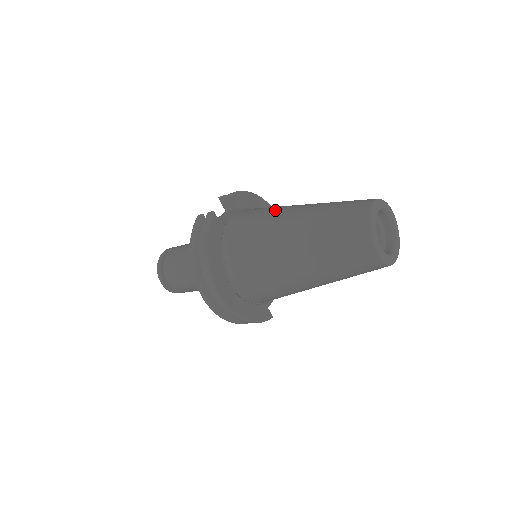
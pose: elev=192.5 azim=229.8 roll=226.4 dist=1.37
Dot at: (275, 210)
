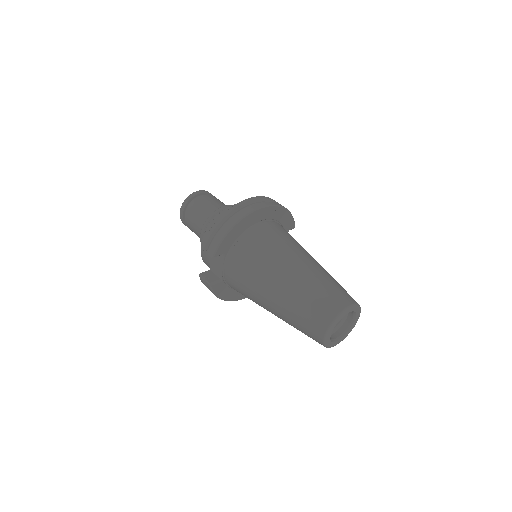
Dot at: (254, 288)
